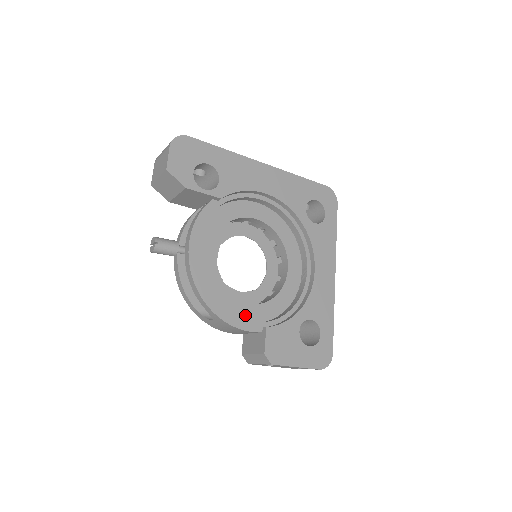
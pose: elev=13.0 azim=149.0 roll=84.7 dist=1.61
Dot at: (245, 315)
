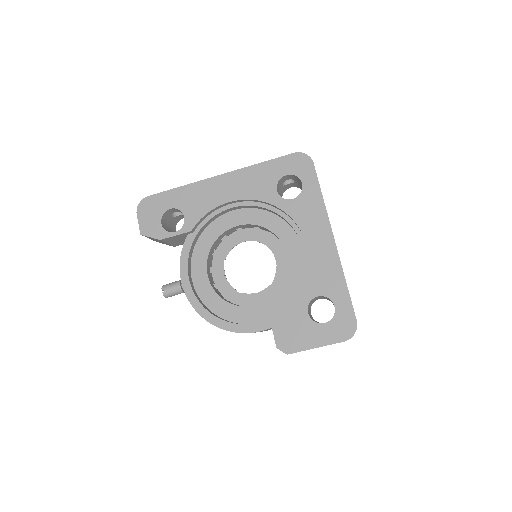
Dot at: (256, 316)
